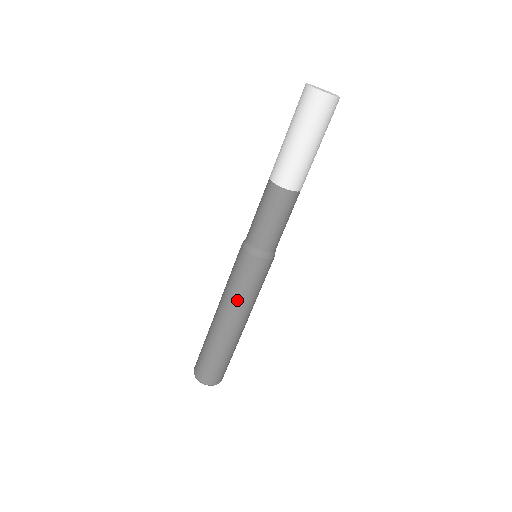
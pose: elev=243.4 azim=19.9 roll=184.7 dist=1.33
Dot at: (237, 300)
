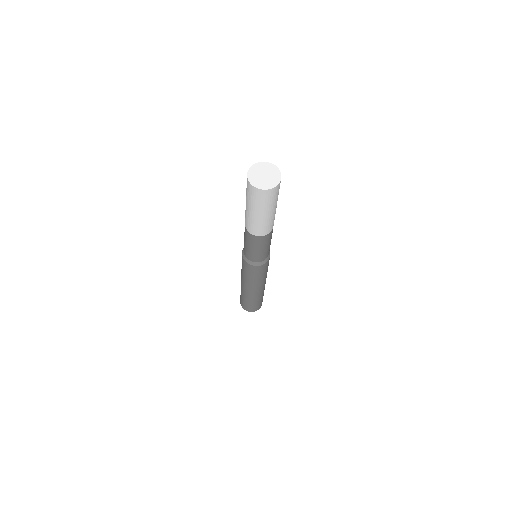
Dot at: (259, 282)
